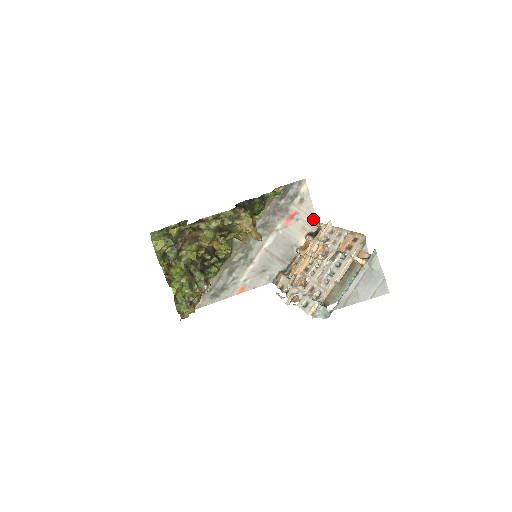
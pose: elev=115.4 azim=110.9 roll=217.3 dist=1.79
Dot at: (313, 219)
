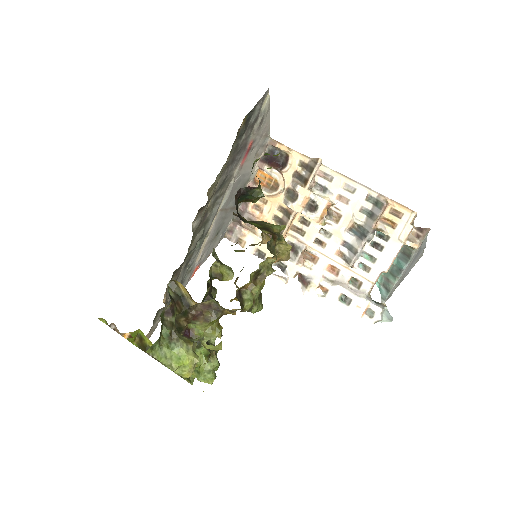
Dot at: (266, 137)
